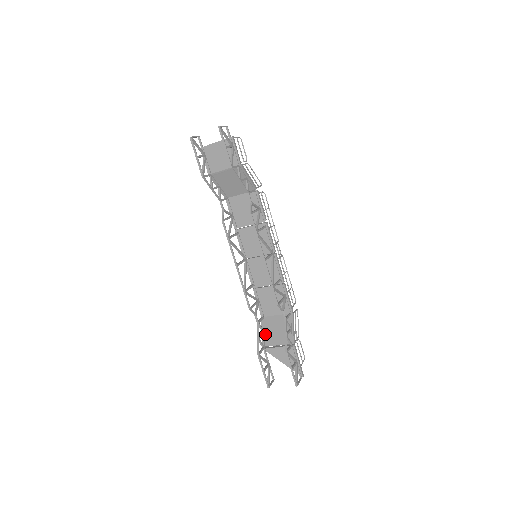
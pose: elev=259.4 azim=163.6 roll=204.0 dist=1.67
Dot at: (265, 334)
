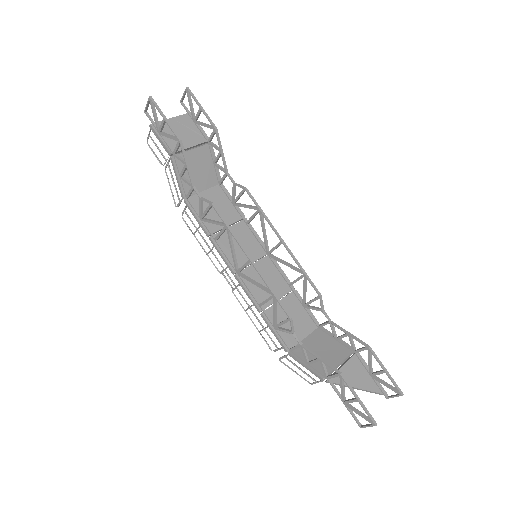
Dot at: (312, 364)
